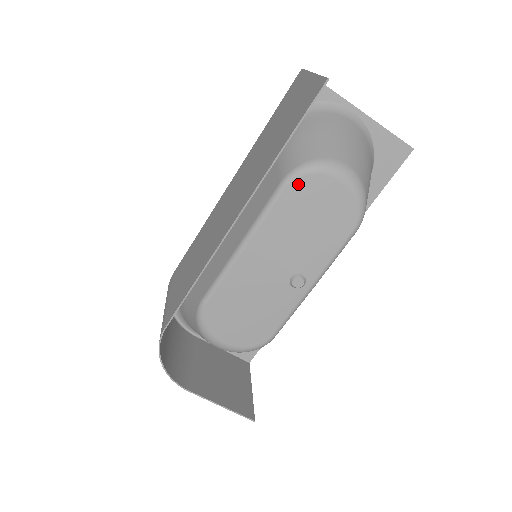
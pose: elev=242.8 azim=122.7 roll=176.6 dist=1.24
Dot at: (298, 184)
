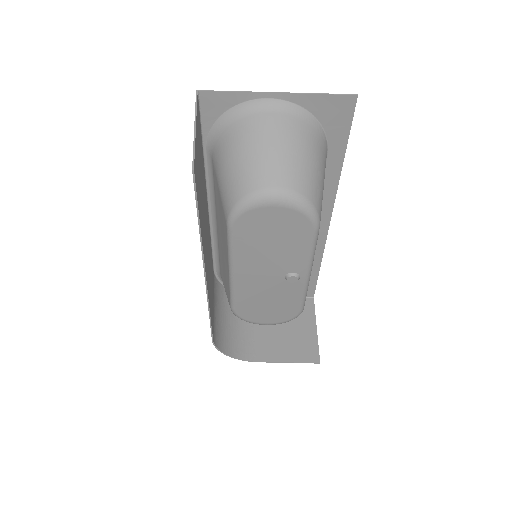
Dot at: (240, 223)
